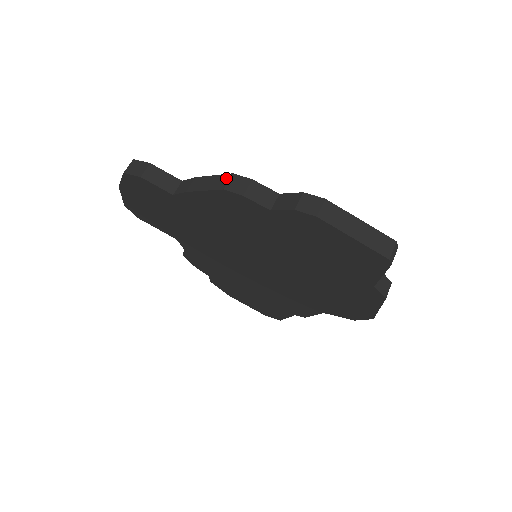
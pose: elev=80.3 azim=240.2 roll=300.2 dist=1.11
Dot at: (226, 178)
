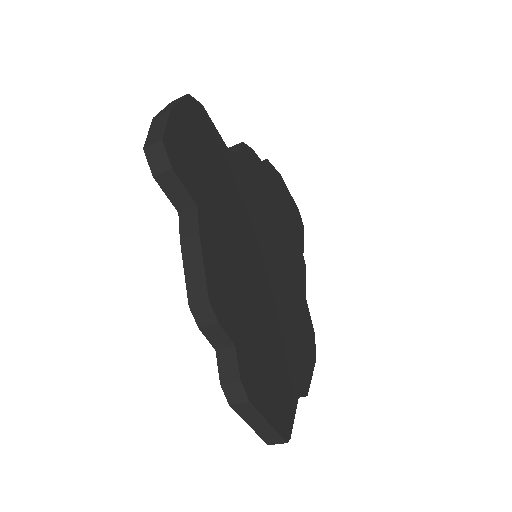
Dot at: (202, 295)
